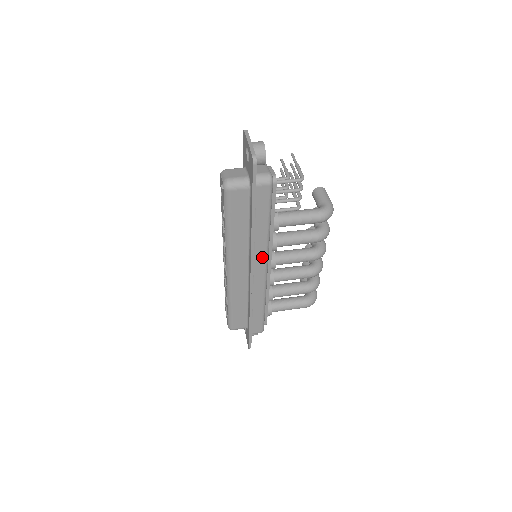
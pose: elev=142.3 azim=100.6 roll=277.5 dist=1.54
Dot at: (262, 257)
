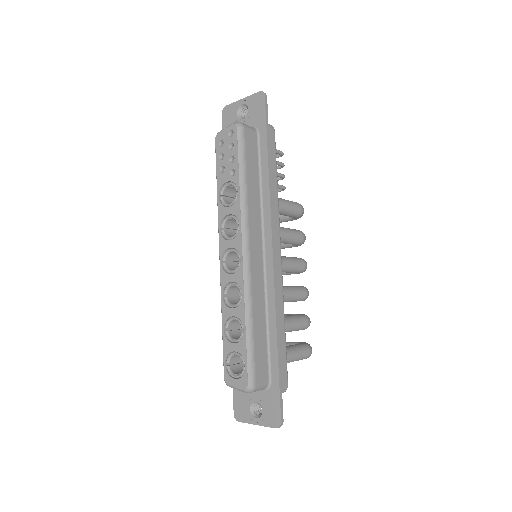
Dot at: (276, 229)
